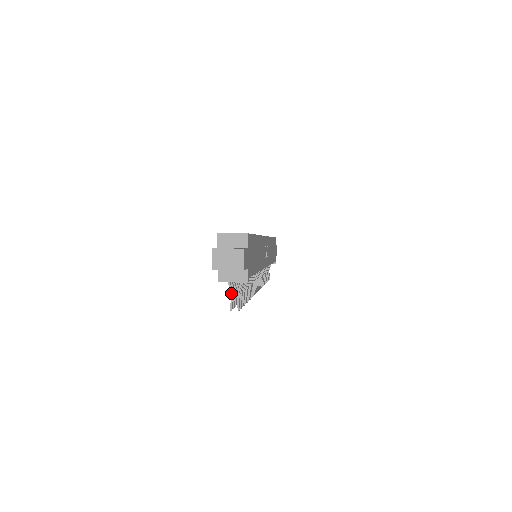
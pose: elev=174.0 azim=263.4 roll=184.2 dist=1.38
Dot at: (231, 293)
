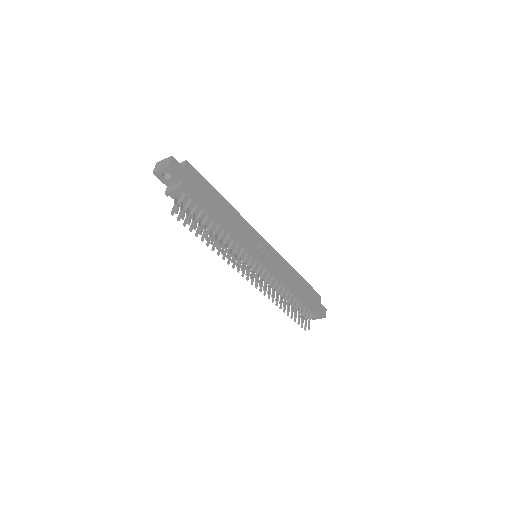
Dot at: (174, 204)
